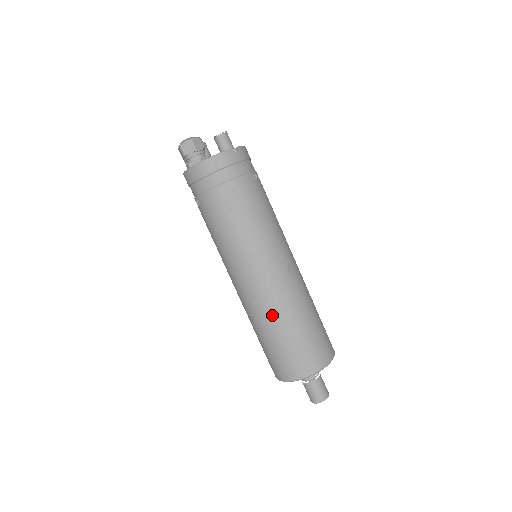
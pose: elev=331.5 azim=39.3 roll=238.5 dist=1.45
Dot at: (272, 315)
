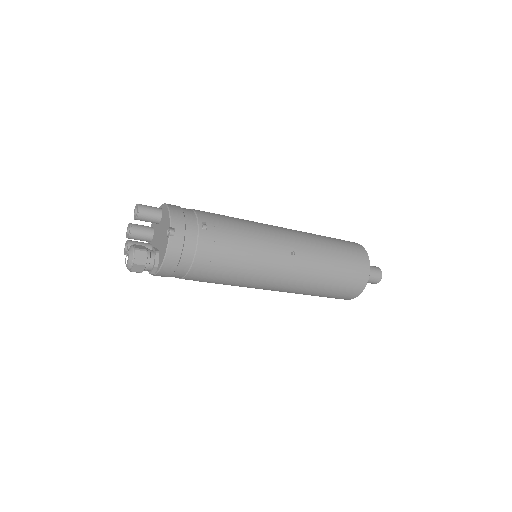
Dot at: (309, 288)
